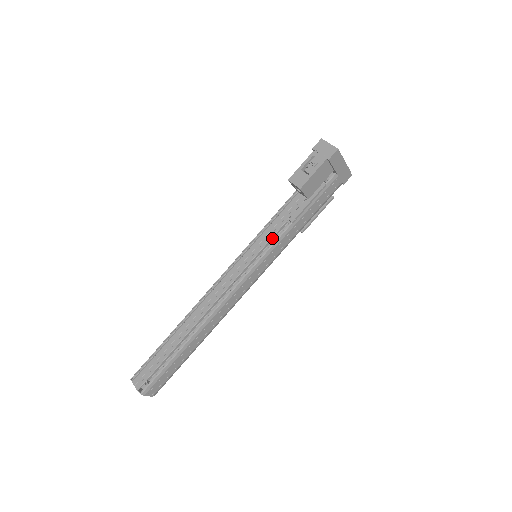
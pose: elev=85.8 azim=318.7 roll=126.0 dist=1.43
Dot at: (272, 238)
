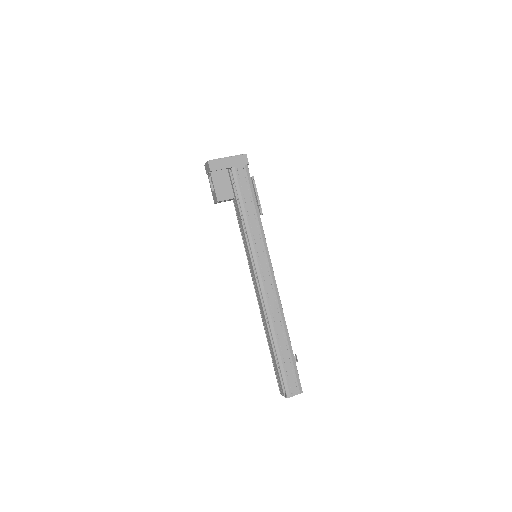
Dot at: occluded
